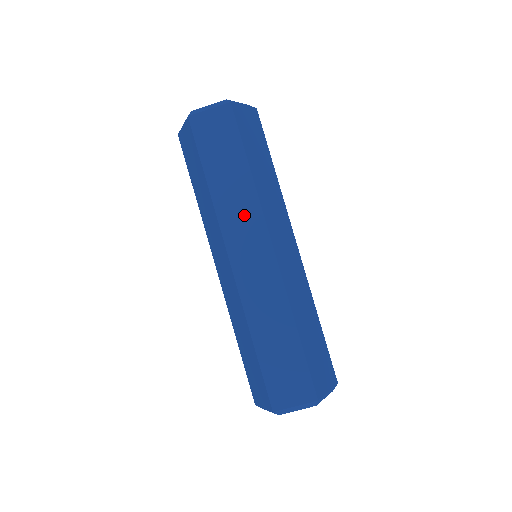
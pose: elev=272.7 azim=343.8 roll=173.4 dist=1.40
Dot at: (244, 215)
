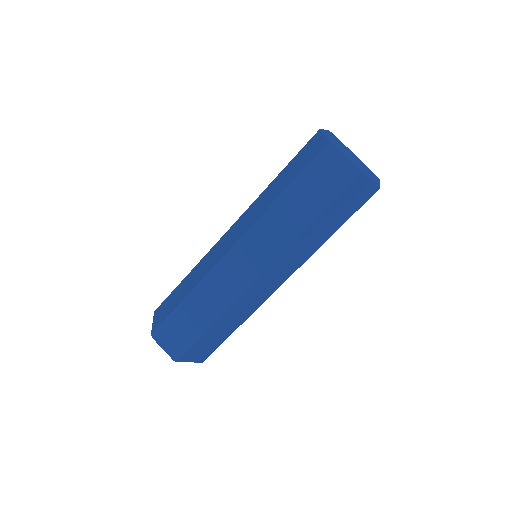
Dot at: (299, 257)
